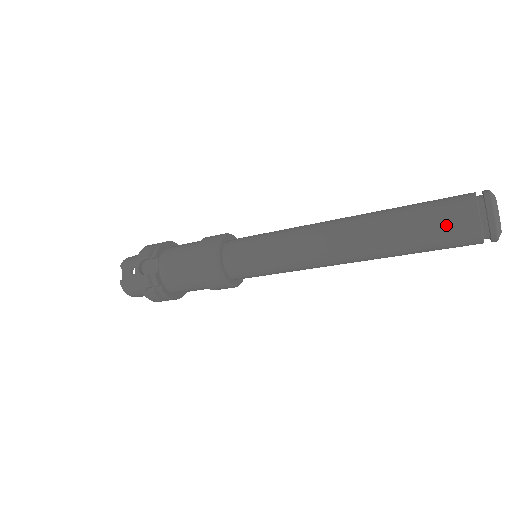
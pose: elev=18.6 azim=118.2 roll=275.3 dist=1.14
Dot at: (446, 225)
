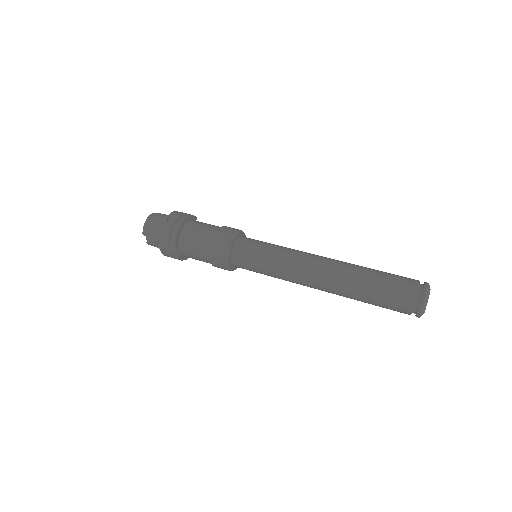
Dot at: (390, 309)
